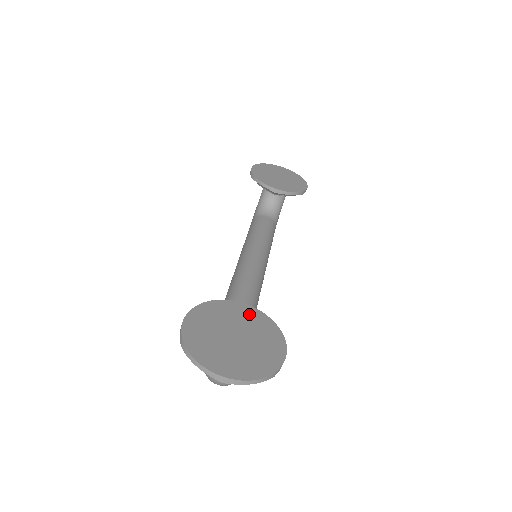
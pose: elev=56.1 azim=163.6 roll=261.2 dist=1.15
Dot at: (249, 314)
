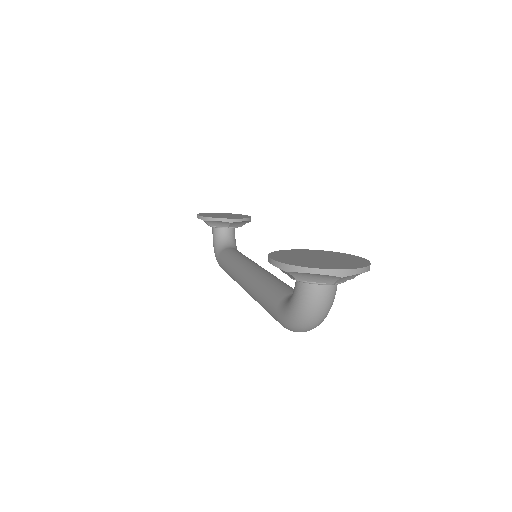
Dot at: (310, 251)
